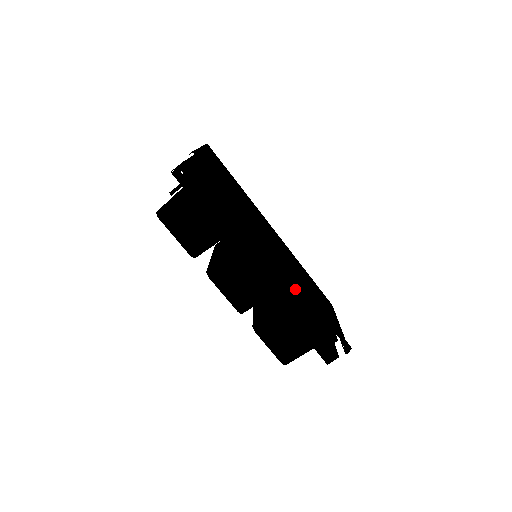
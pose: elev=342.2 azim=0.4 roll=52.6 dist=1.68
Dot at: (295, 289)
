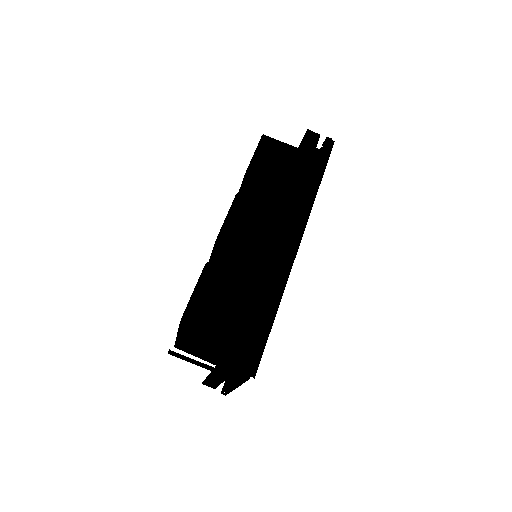
Dot at: occluded
